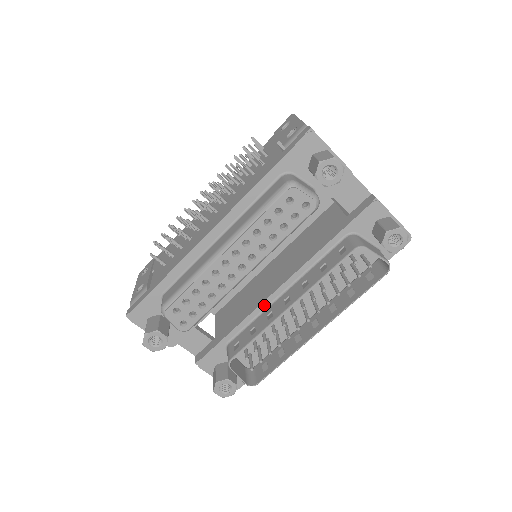
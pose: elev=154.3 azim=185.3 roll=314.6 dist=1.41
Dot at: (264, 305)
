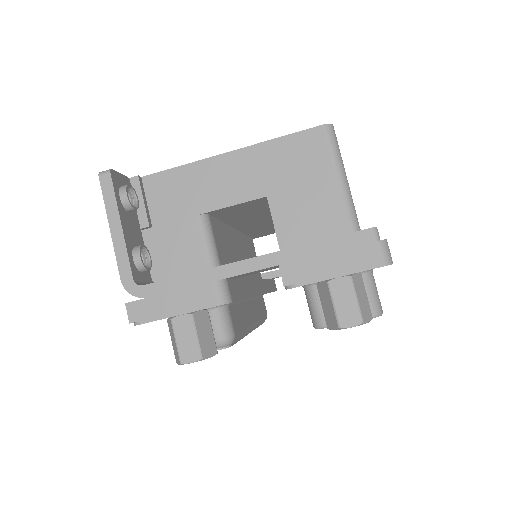
Dot at: occluded
